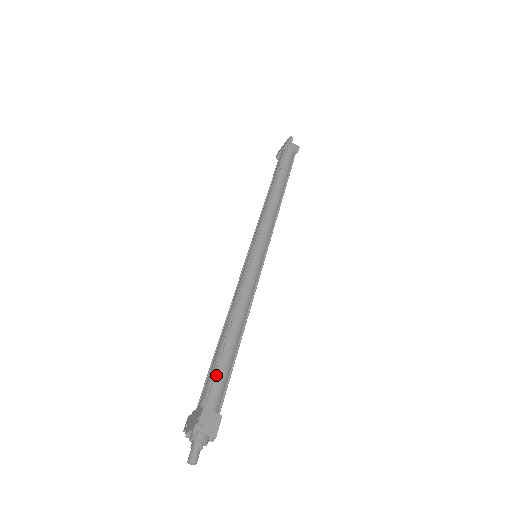
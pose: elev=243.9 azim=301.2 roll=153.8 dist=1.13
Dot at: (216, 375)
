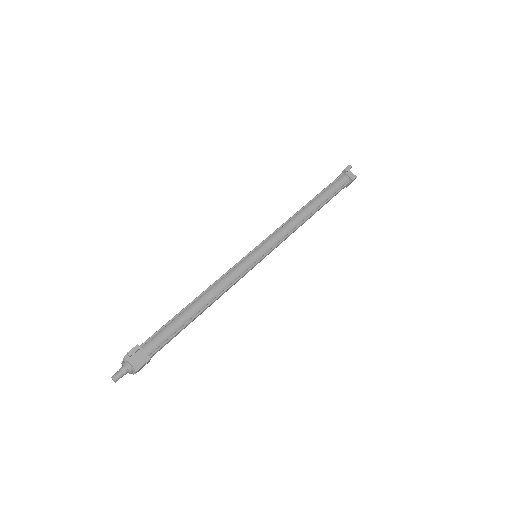
Dot at: (164, 329)
